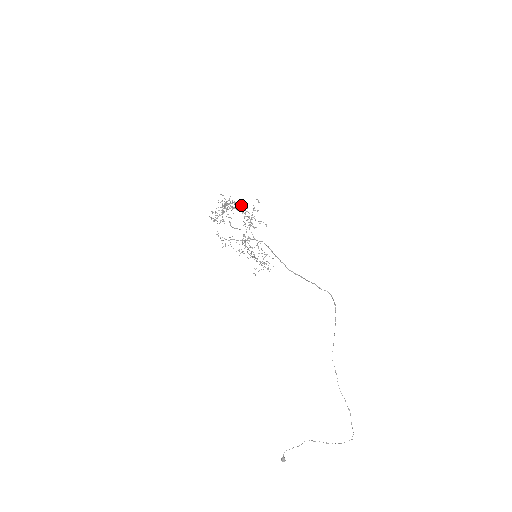
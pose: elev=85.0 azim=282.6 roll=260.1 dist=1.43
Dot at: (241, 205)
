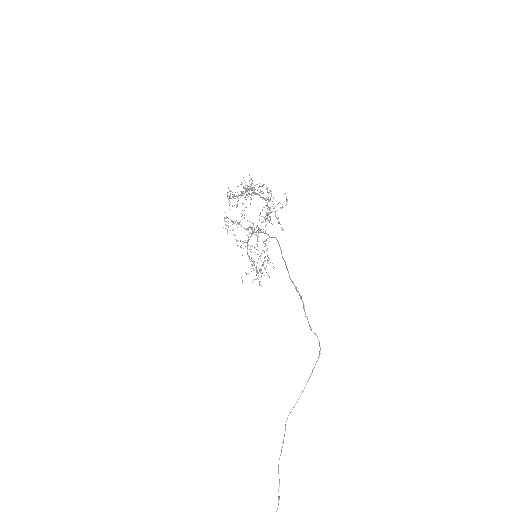
Dot at: (268, 192)
